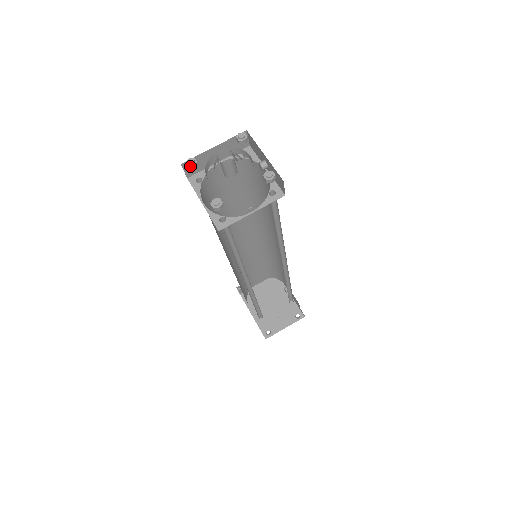
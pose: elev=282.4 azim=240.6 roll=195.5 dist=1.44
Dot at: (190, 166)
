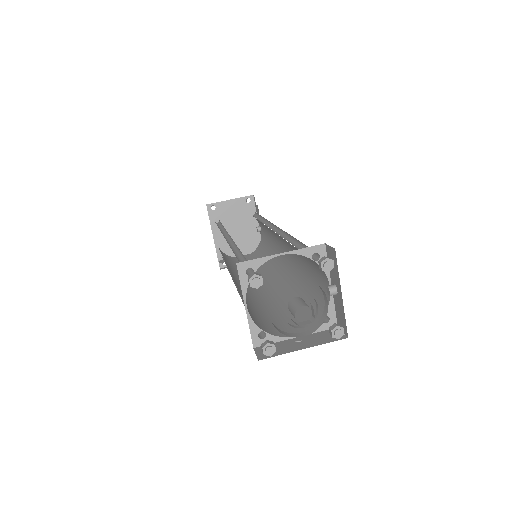
Dot at: (253, 287)
